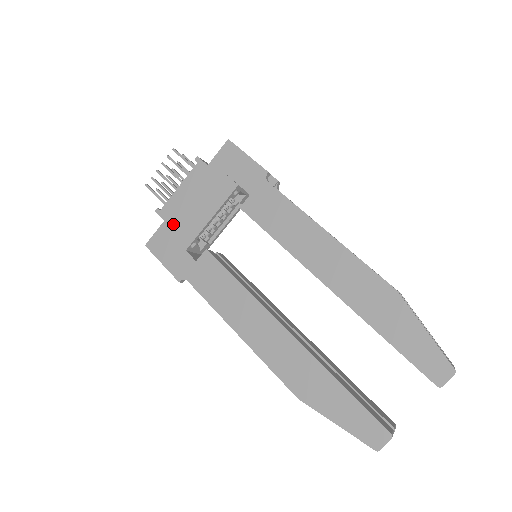
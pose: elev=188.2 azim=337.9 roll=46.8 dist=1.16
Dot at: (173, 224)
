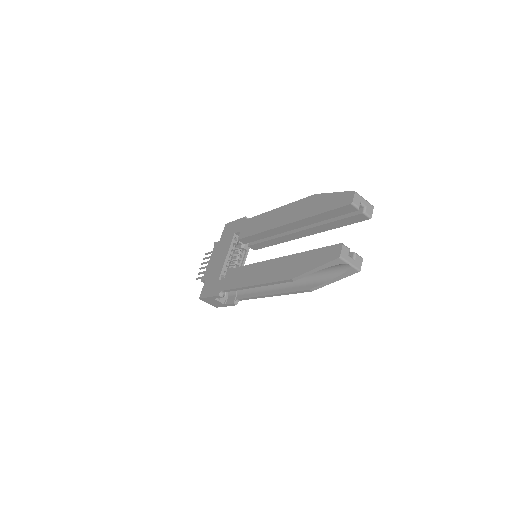
Dot at: (210, 277)
